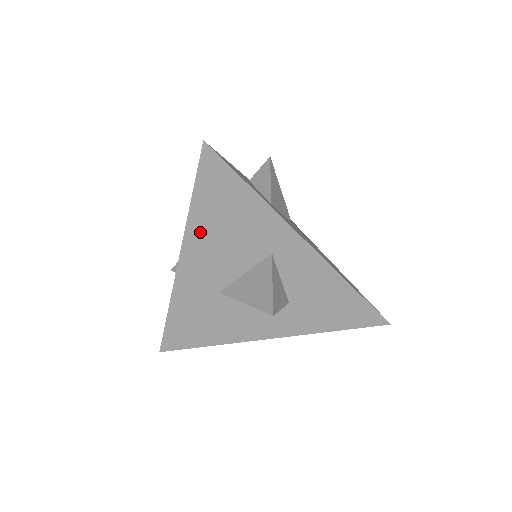
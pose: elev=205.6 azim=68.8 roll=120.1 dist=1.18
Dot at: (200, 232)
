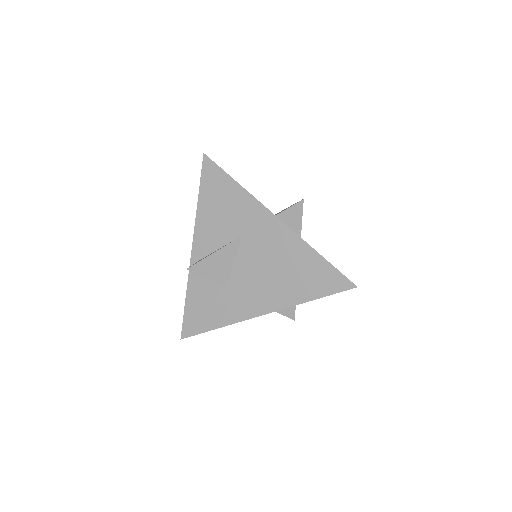
Dot at: occluded
